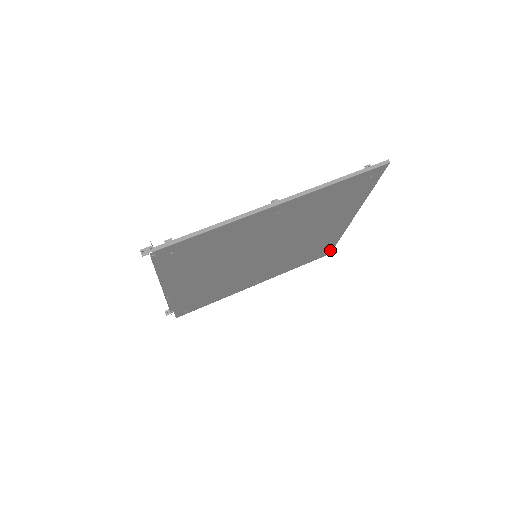
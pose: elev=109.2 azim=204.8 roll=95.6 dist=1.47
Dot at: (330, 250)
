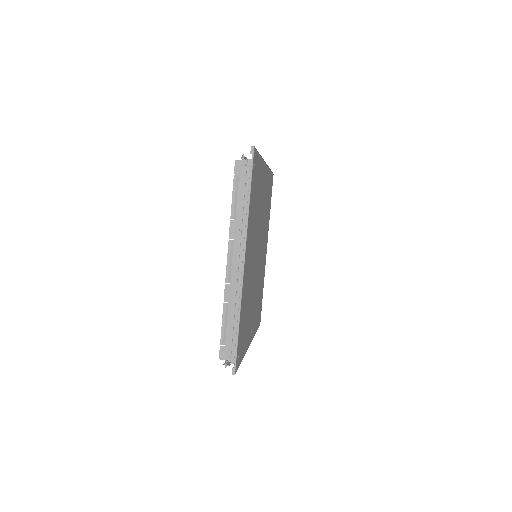
Dot at: (260, 315)
